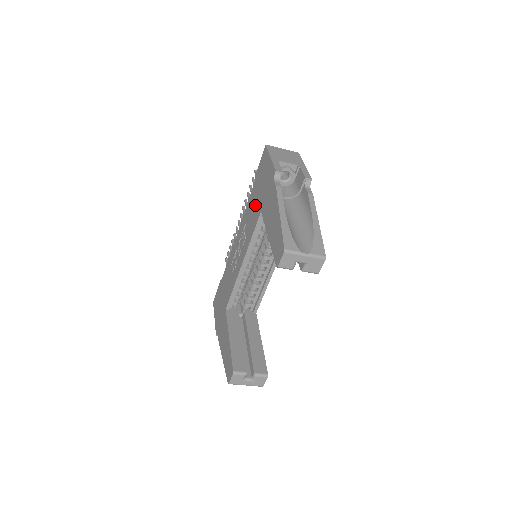
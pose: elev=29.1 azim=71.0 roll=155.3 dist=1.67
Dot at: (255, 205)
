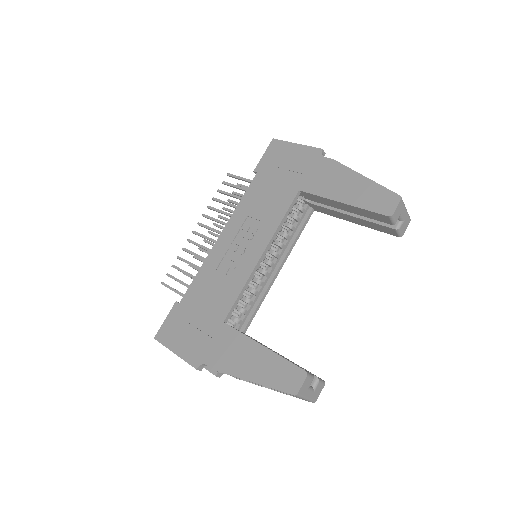
Dot at: (274, 190)
